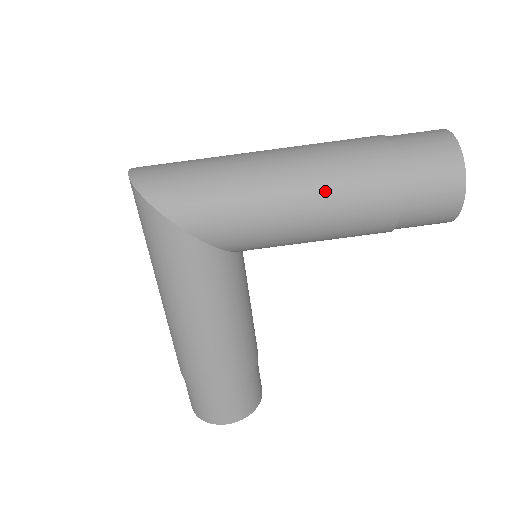
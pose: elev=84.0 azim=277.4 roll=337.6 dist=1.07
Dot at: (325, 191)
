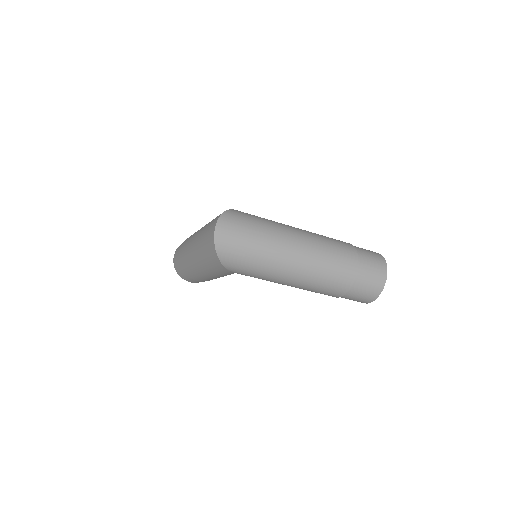
Dot at: (309, 286)
